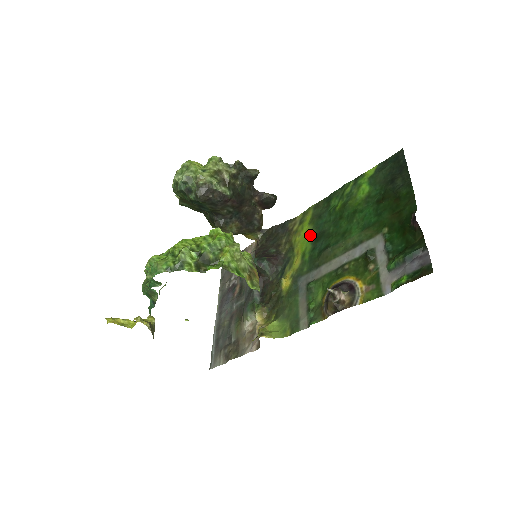
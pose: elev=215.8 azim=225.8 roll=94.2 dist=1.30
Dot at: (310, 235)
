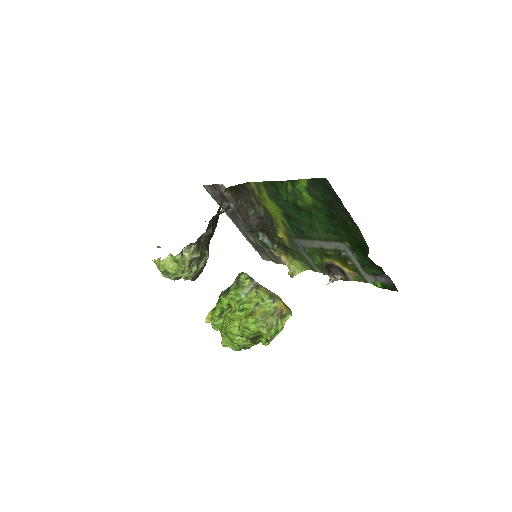
Dot at: (278, 210)
